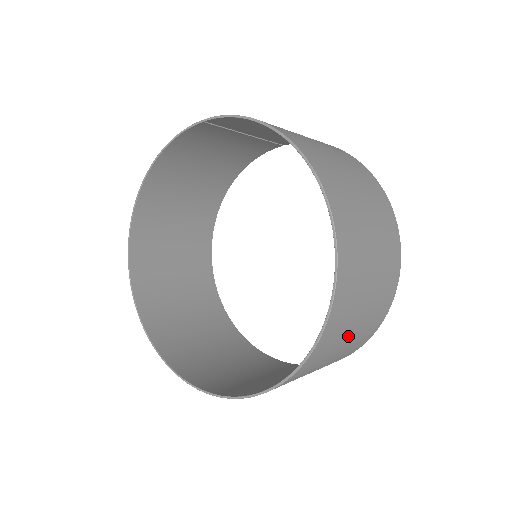
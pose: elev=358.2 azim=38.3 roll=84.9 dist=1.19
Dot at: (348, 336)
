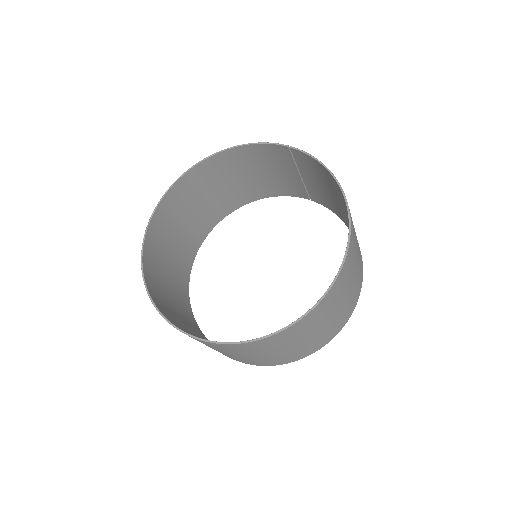
Dot at: (296, 342)
